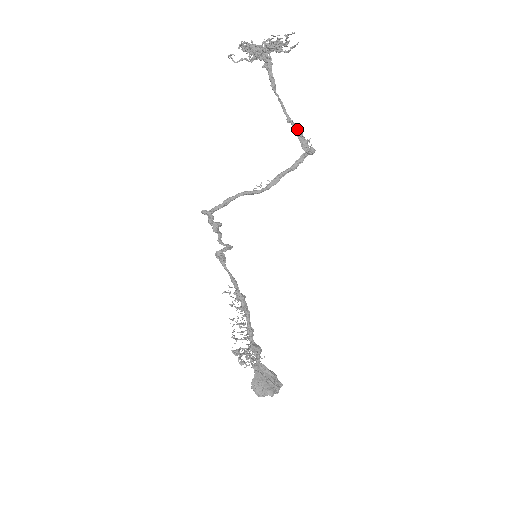
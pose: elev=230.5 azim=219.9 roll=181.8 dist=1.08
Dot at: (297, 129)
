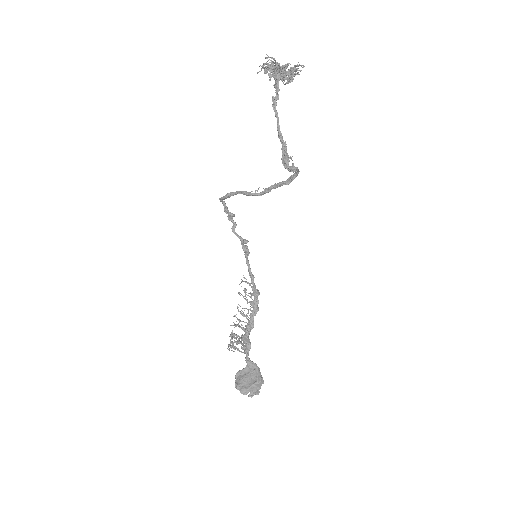
Dot at: (283, 145)
